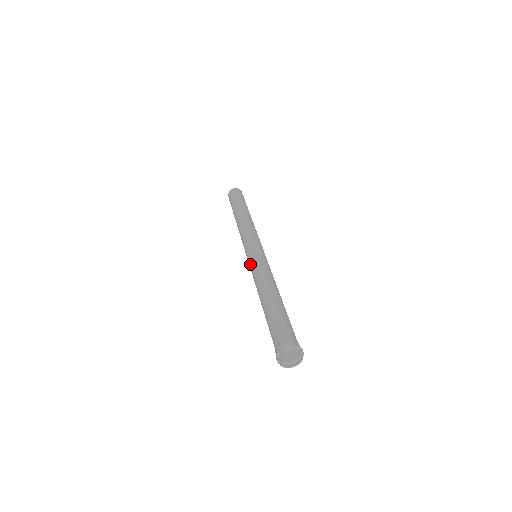
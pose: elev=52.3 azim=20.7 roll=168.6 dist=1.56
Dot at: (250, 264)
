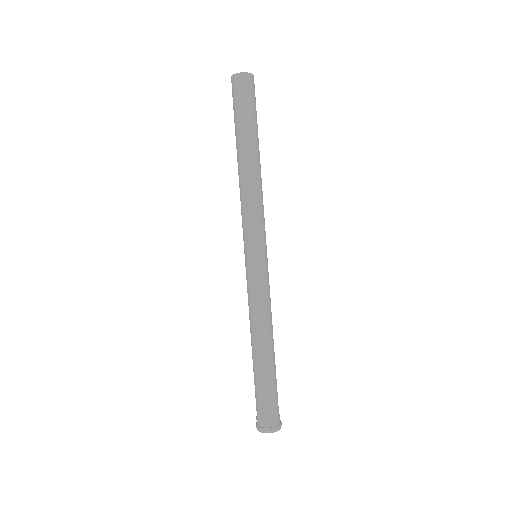
Dot at: (246, 278)
